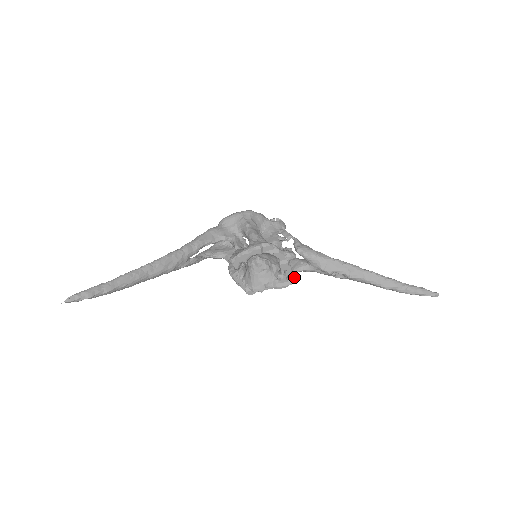
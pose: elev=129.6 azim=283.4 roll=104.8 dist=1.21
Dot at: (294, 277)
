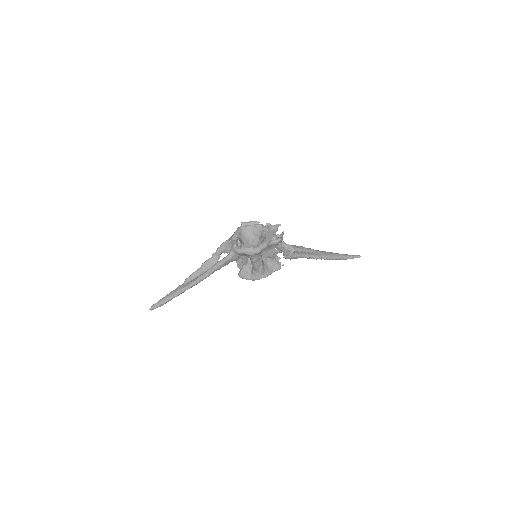
Dot at: occluded
